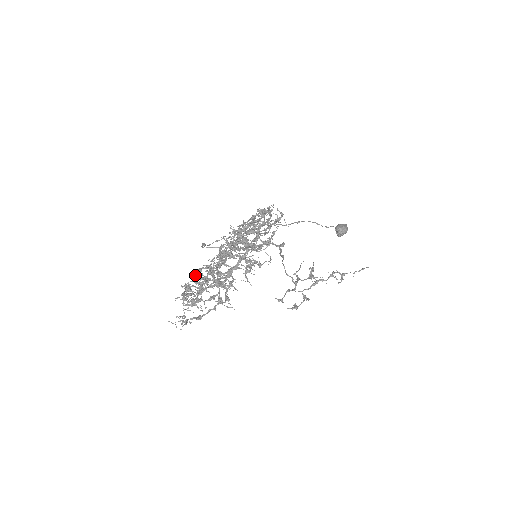
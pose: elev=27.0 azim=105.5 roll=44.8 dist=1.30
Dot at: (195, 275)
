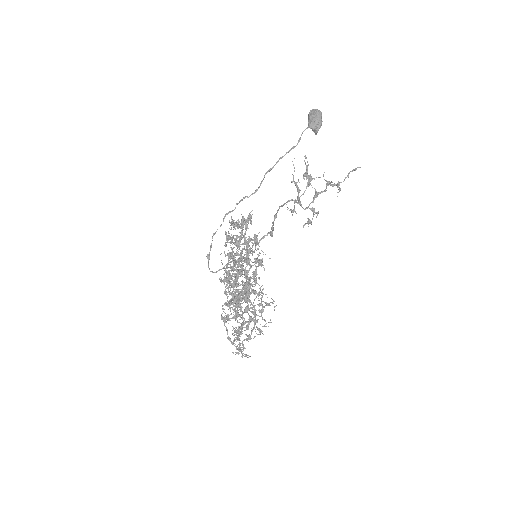
Dot at: occluded
